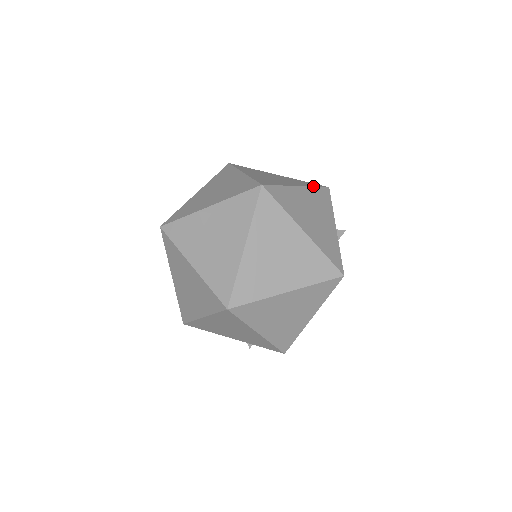
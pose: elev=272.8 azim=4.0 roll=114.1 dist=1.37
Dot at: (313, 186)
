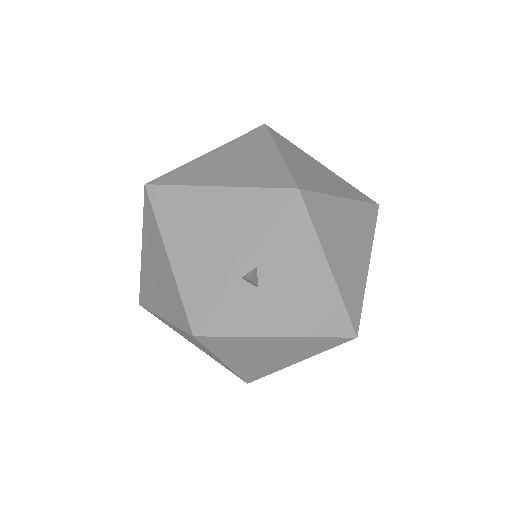
Dot at: (270, 137)
